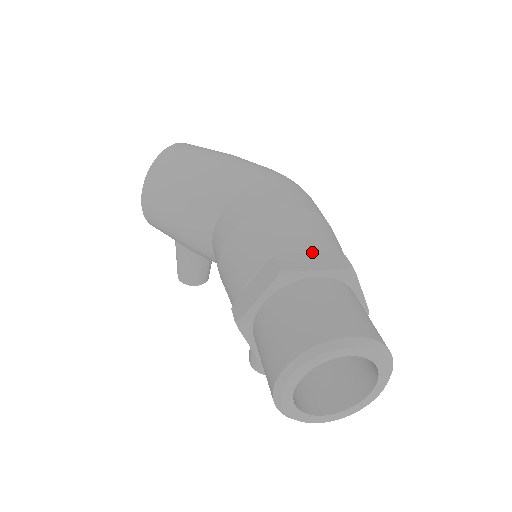
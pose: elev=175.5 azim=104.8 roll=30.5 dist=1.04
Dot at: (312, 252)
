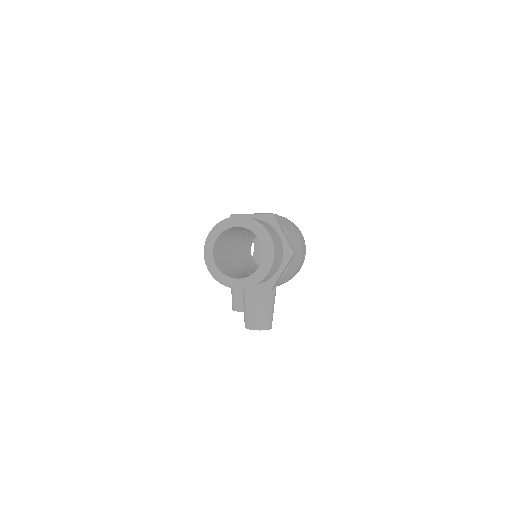
Dot at: occluded
